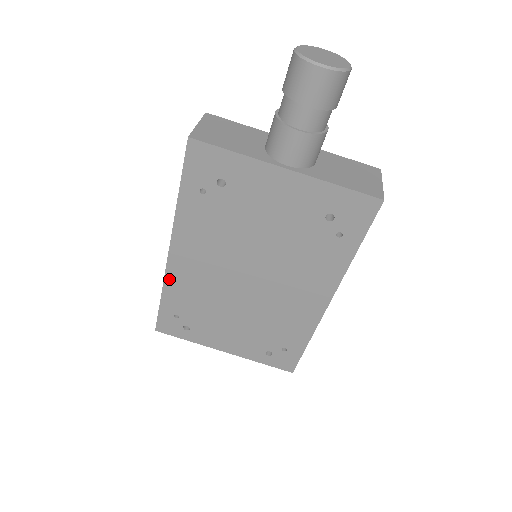
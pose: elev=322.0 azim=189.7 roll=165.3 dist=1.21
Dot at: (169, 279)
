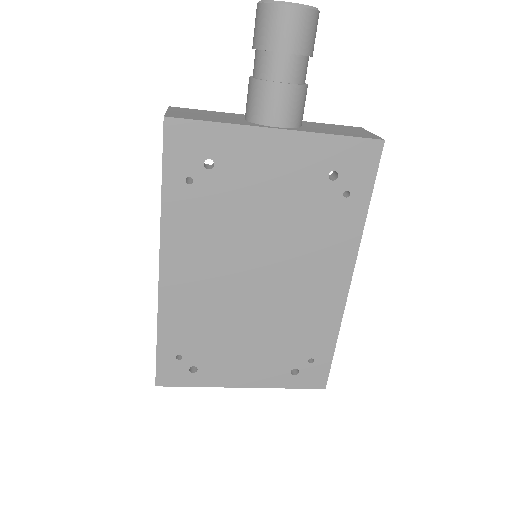
Dot at: (164, 308)
